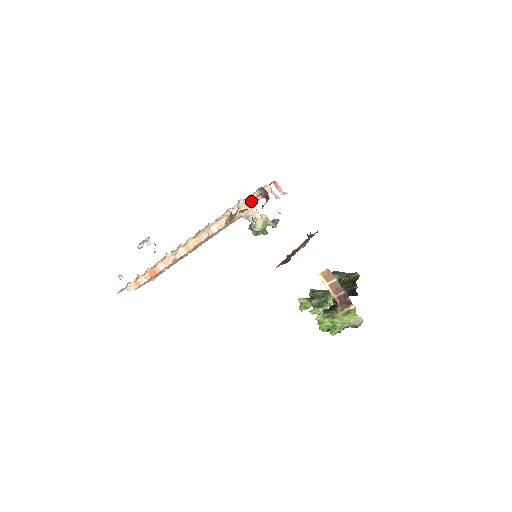
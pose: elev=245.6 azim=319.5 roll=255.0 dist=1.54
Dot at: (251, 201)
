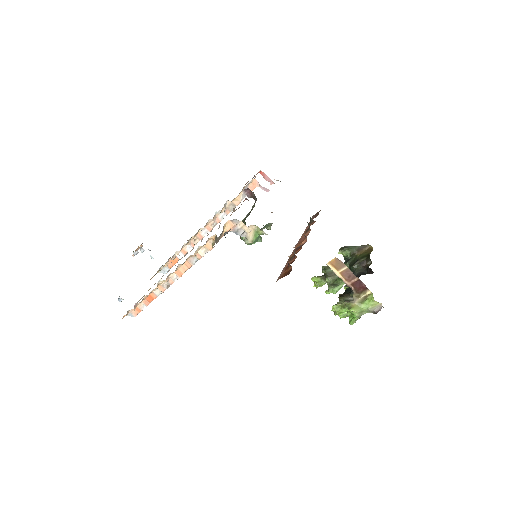
Dot at: (238, 201)
